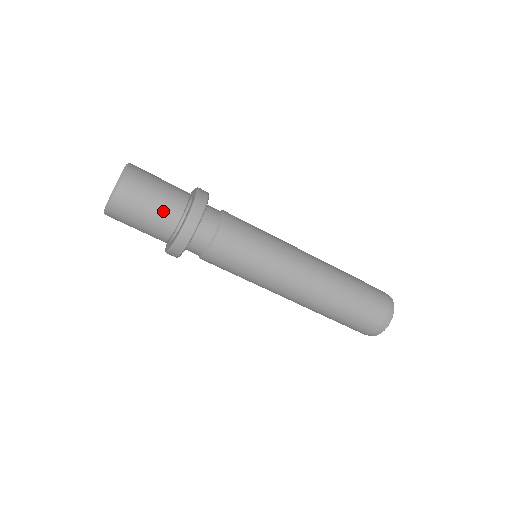
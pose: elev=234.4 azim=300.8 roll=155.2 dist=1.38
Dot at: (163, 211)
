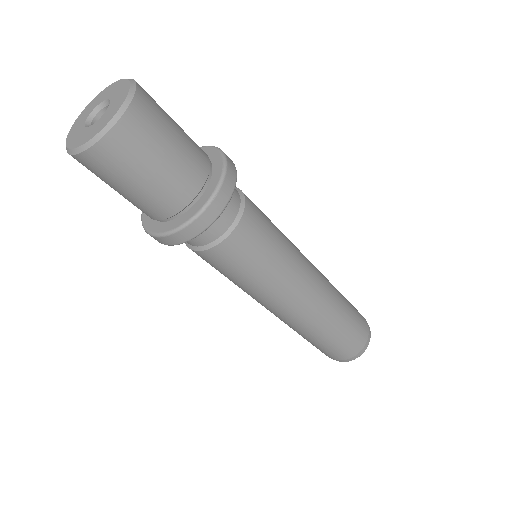
Dot at: (155, 197)
